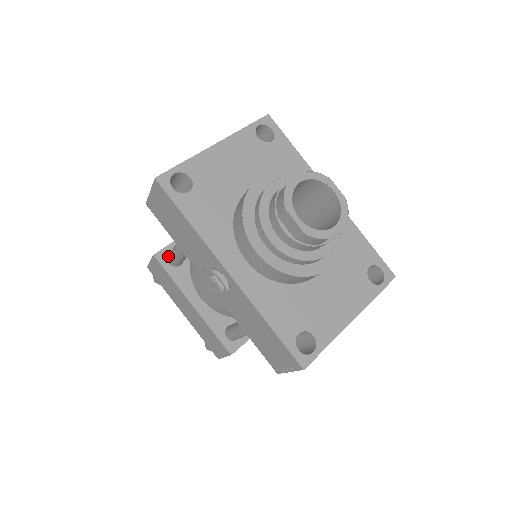
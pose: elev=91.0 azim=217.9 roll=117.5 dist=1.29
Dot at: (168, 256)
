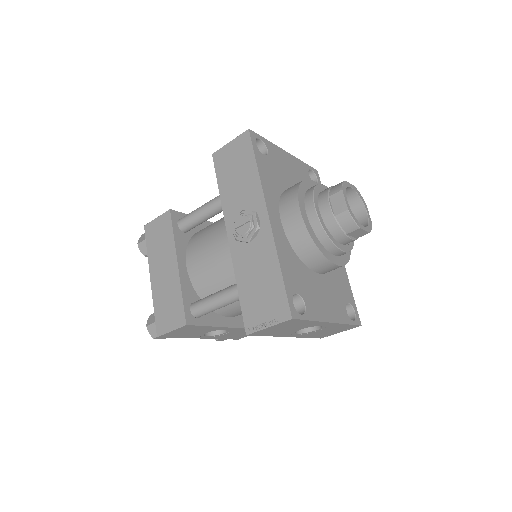
Dot at: (180, 219)
